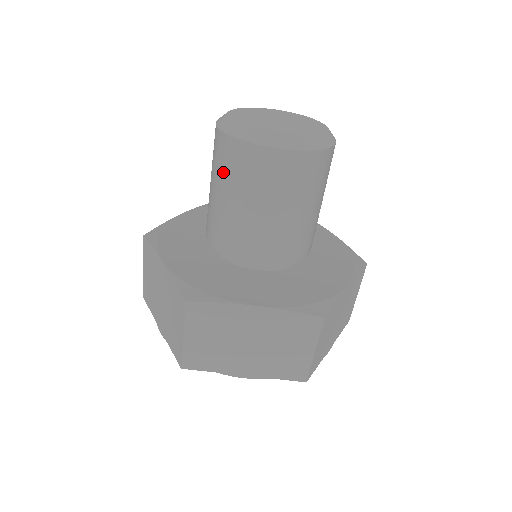
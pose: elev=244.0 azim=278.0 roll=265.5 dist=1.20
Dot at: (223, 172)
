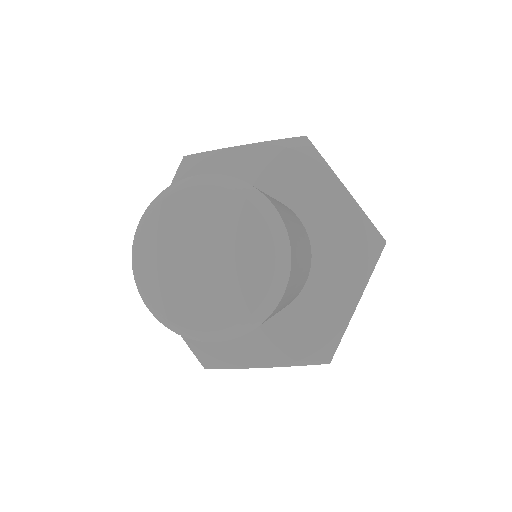
Dot at: occluded
